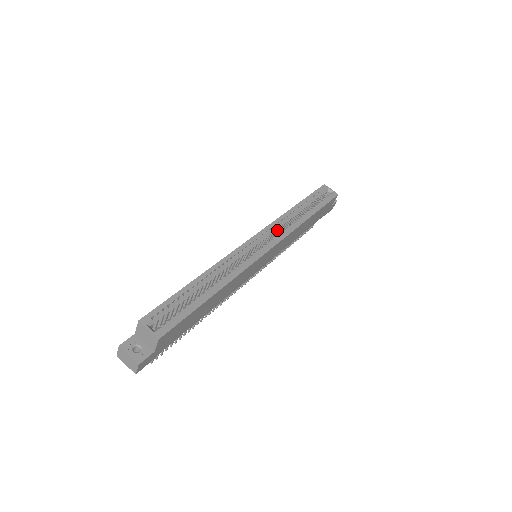
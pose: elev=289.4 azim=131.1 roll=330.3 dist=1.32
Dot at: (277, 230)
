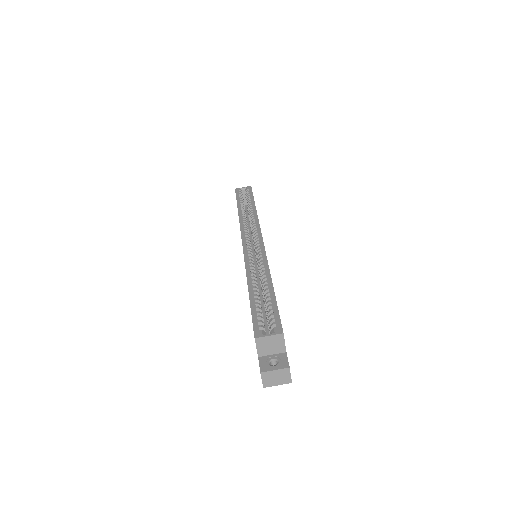
Dot at: (248, 230)
